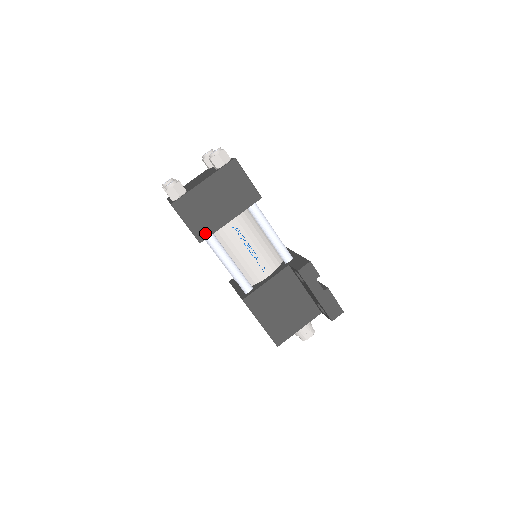
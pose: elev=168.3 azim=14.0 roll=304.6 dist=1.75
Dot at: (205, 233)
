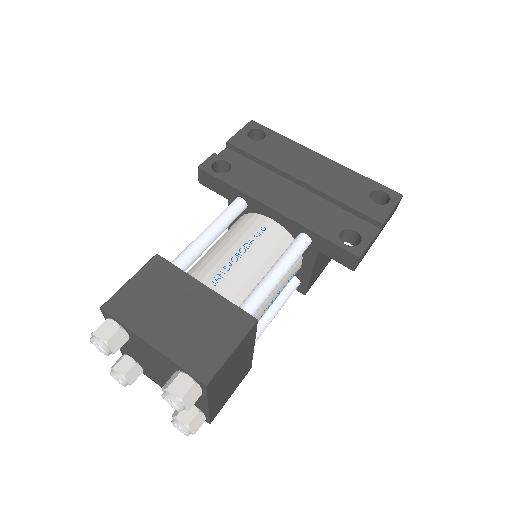
Dot at: (247, 369)
